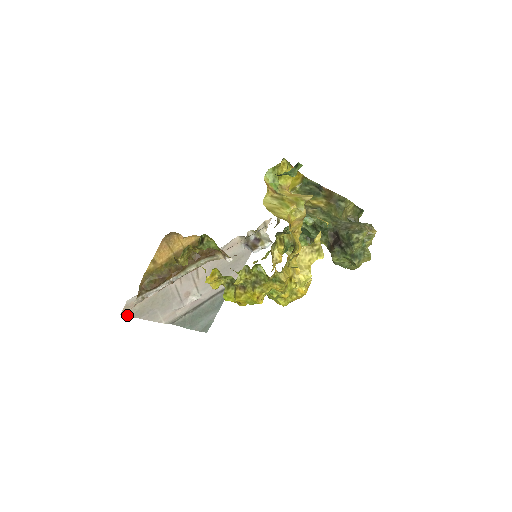
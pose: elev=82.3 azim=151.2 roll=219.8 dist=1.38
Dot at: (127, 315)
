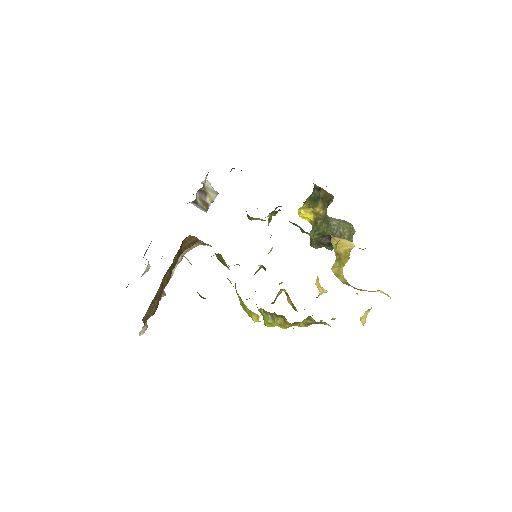
Dot at: occluded
